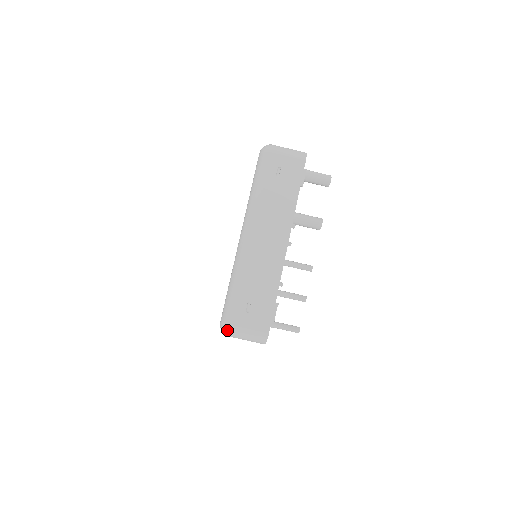
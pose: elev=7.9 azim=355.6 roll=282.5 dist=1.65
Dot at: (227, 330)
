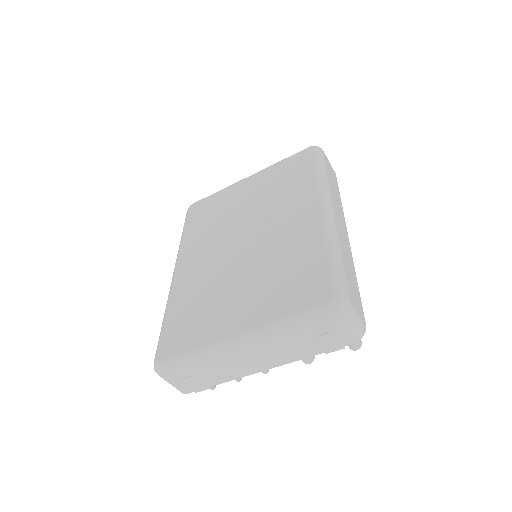
Dot at: (157, 373)
